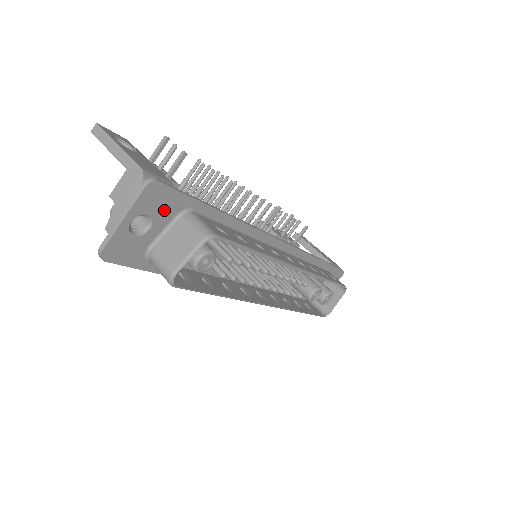
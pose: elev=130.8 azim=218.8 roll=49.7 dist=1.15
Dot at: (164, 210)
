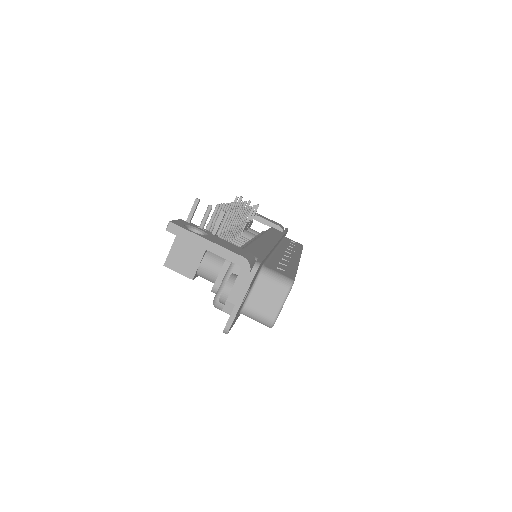
Dot at: (255, 277)
